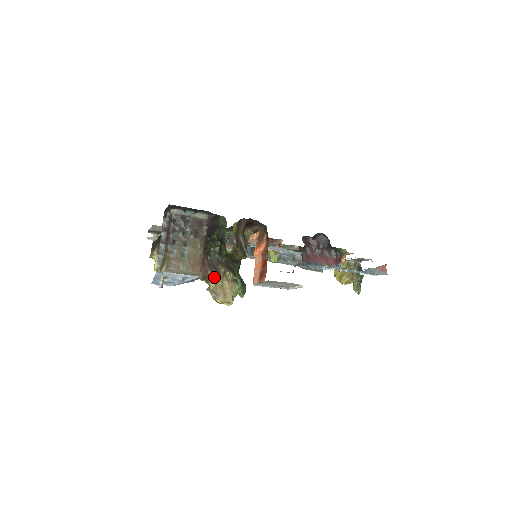
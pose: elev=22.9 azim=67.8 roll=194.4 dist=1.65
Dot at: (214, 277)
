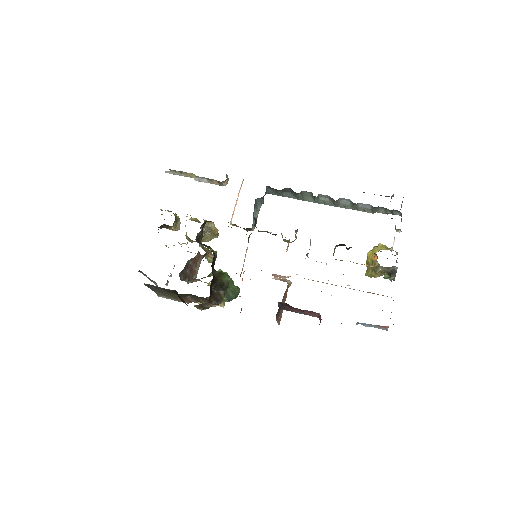
Dot at: occluded
